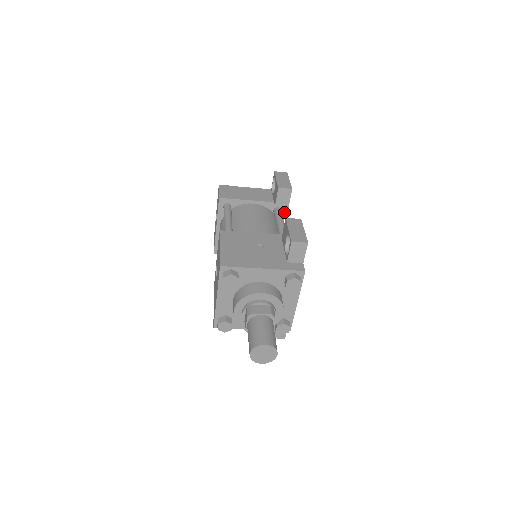
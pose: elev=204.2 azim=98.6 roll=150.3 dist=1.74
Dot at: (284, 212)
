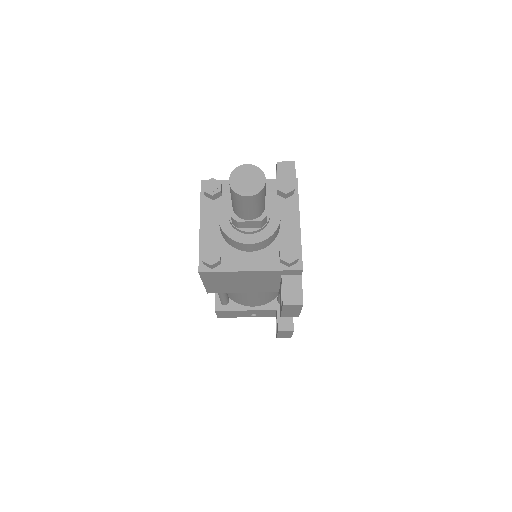
Dot at: occluded
